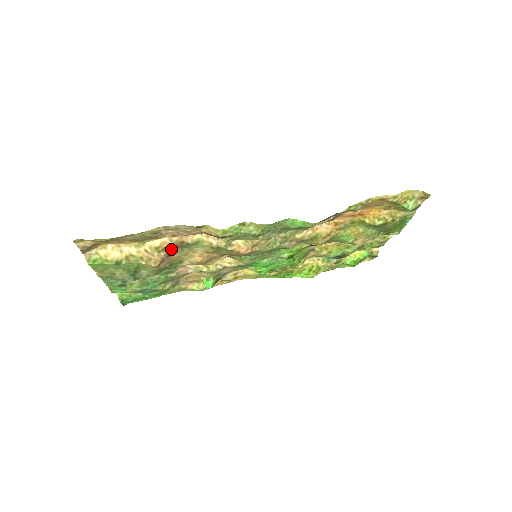
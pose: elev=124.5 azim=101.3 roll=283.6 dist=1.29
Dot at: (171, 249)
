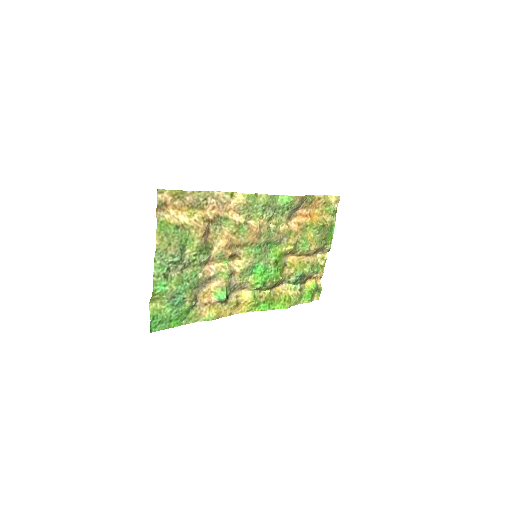
Dot at: (209, 225)
